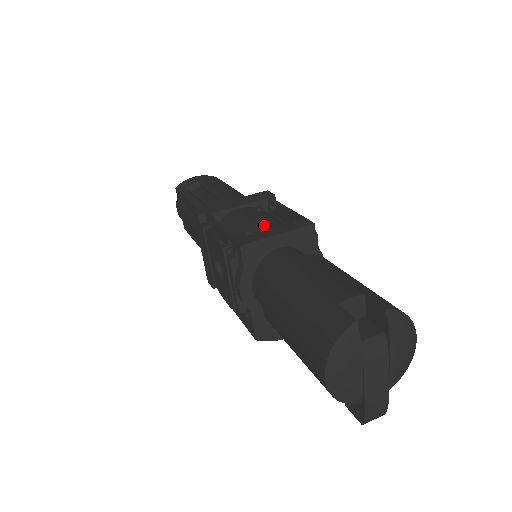
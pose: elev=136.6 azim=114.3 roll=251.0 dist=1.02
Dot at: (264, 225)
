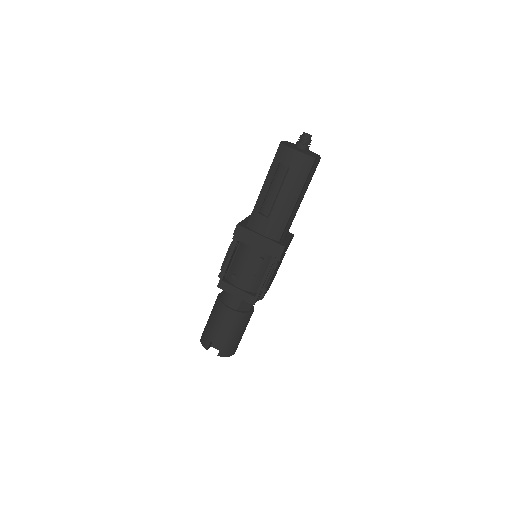
Dot at: (243, 279)
